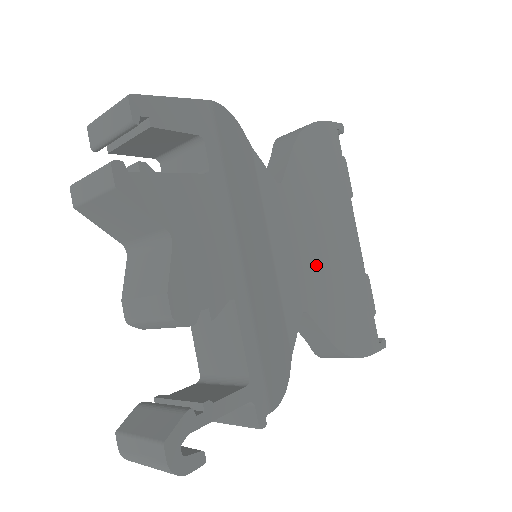
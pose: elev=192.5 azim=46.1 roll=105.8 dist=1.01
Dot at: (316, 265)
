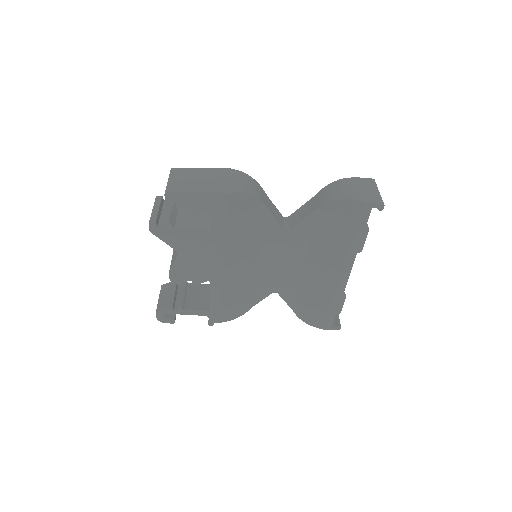
Dot at: (301, 275)
